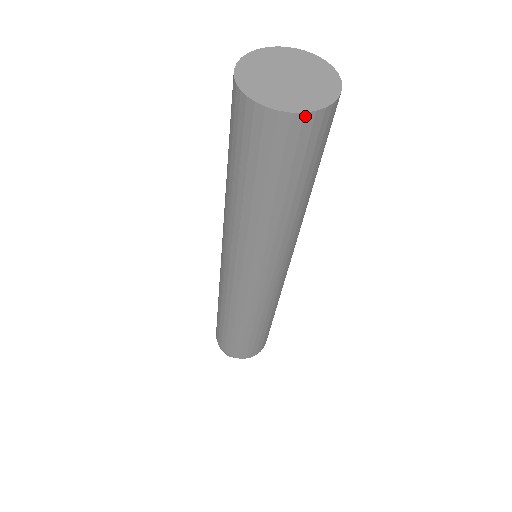
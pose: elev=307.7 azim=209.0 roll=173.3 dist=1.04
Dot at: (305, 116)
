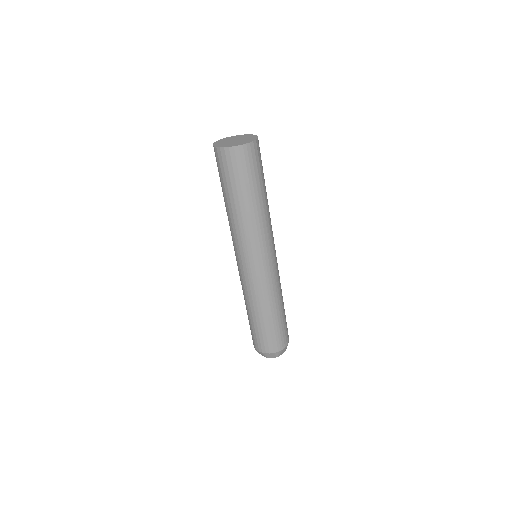
Dot at: (225, 149)
